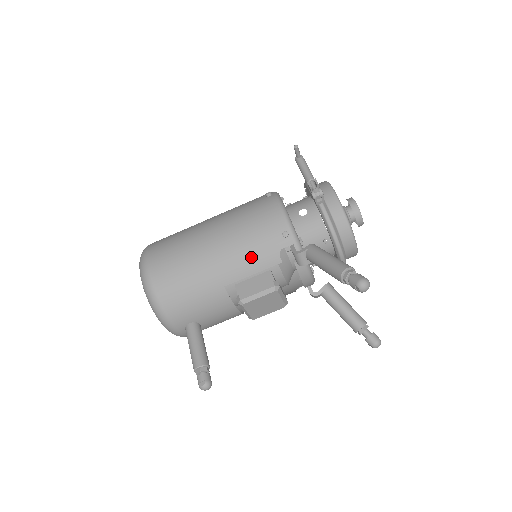
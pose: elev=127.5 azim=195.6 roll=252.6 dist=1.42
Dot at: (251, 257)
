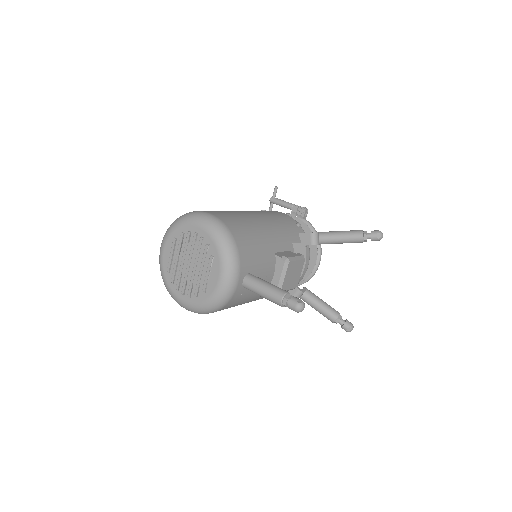
Dot at: (285, 231)
